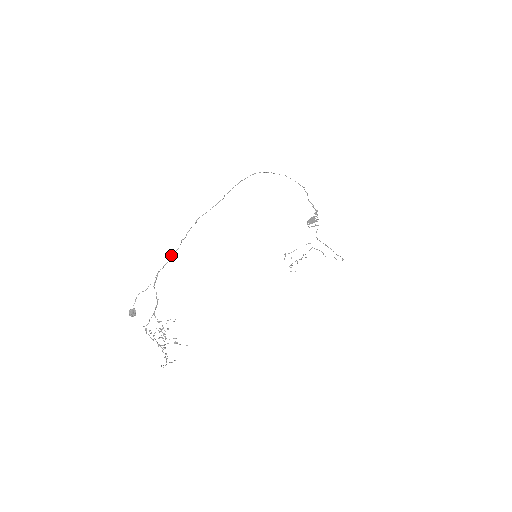
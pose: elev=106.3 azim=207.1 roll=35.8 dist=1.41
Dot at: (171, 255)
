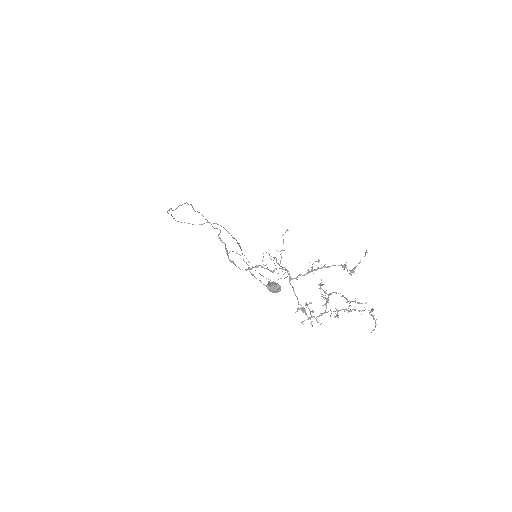
Dot at: (218, 234)
